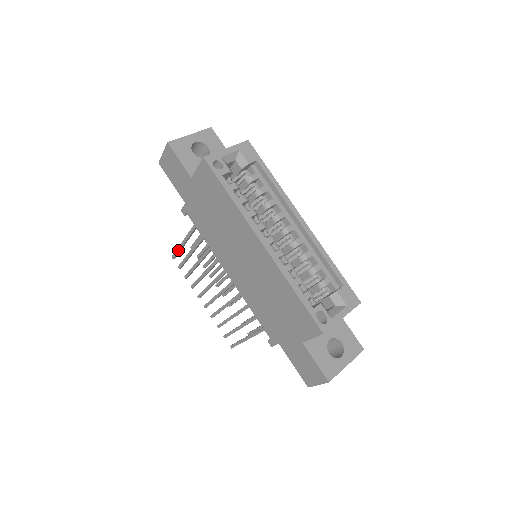
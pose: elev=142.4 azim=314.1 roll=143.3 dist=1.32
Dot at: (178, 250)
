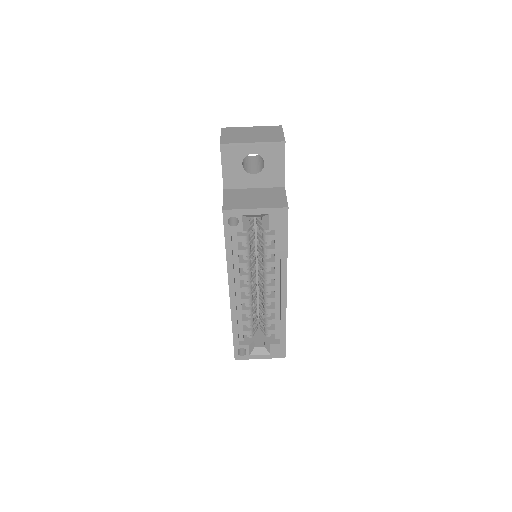
Dot at: occluded
